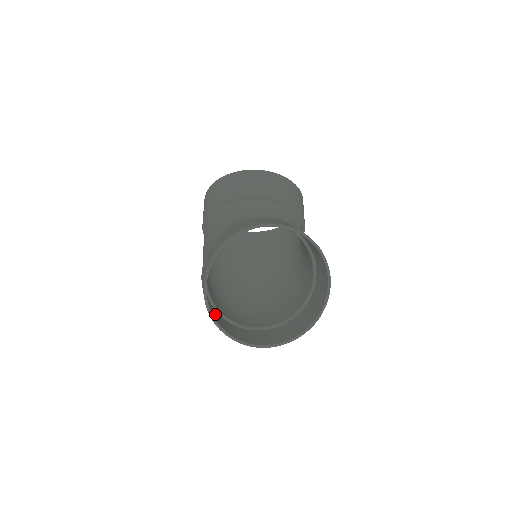
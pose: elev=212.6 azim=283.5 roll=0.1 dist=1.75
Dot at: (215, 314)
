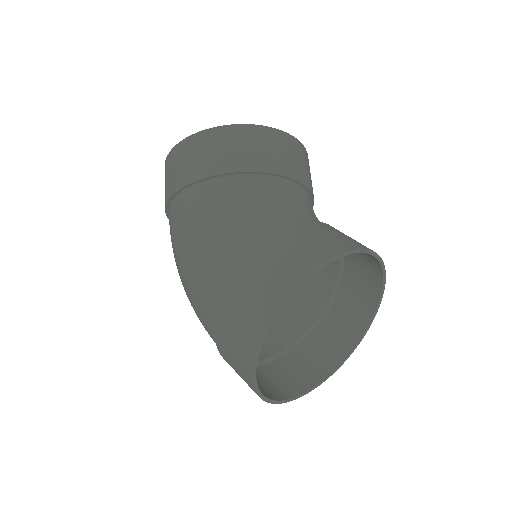
Dot at: occluded
